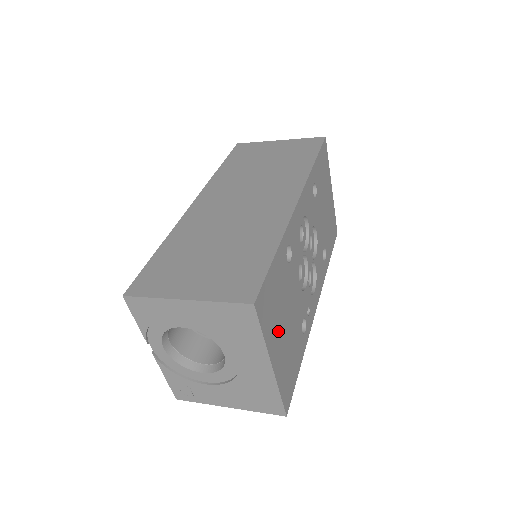
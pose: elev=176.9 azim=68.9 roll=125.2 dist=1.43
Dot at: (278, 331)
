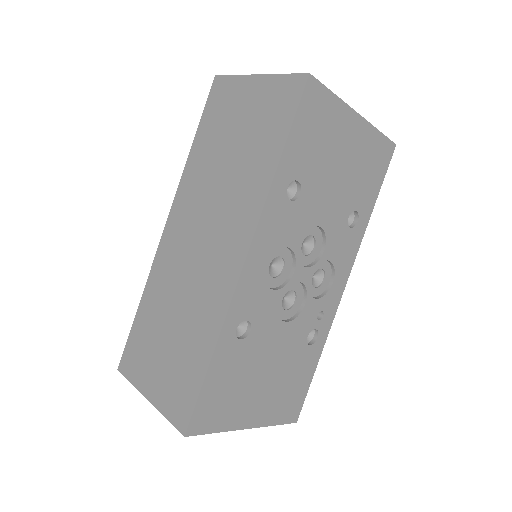
Dot at: (248, 400)
